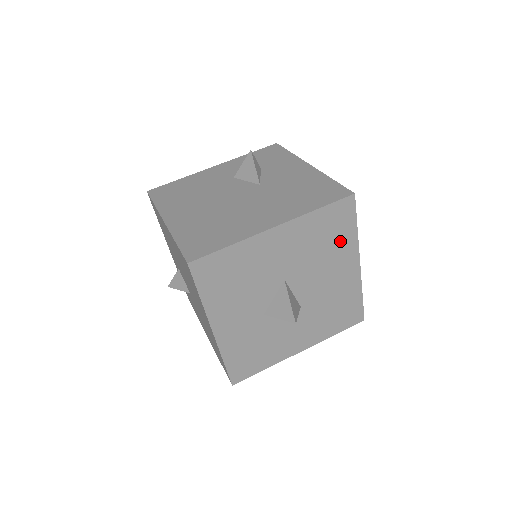
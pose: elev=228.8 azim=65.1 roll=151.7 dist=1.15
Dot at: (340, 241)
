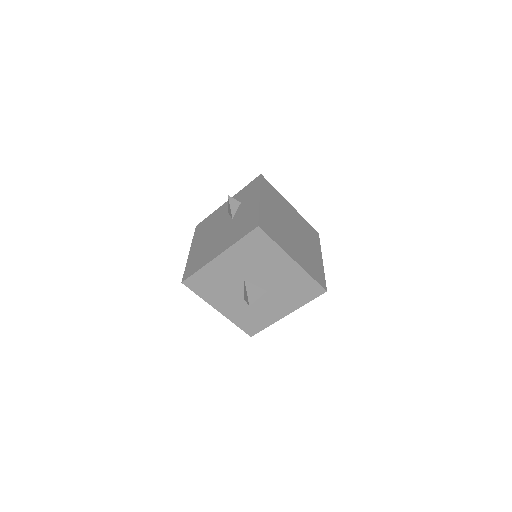
Dot at: (268, 252)
